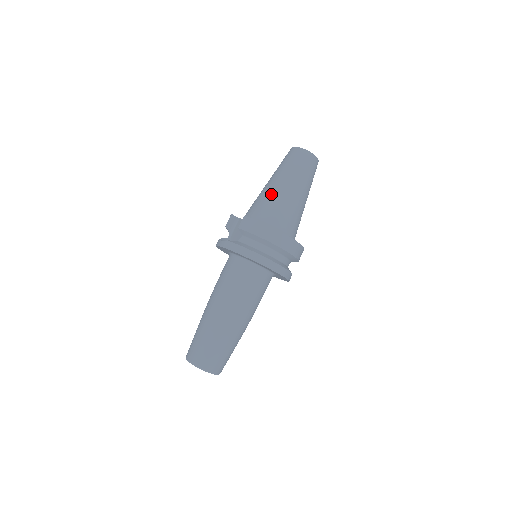
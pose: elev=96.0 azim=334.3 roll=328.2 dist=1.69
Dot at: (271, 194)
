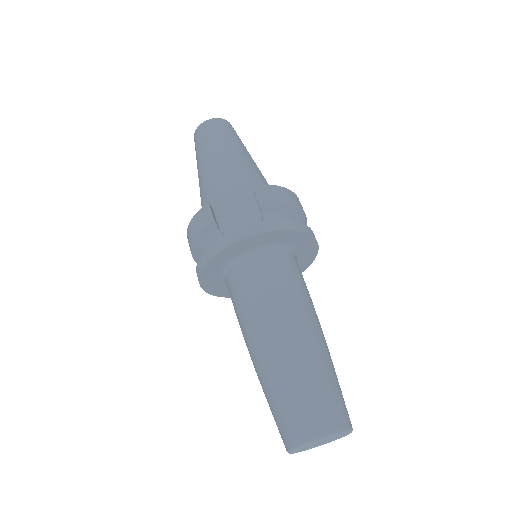
Dot at: (240, 165)
